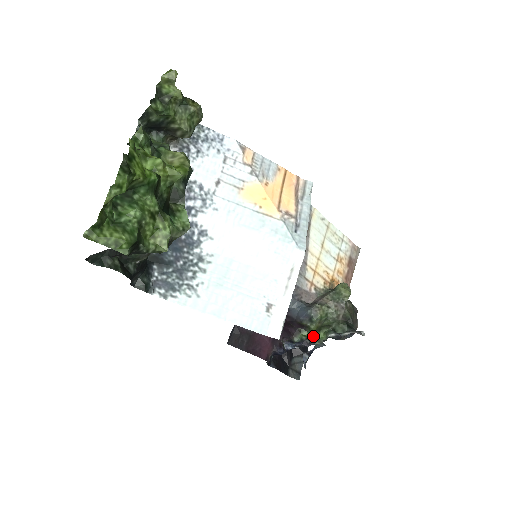
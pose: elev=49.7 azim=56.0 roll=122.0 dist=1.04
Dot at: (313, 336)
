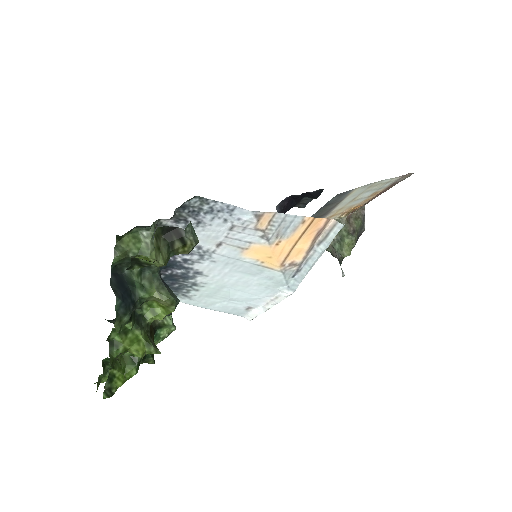
Dot at: occluded
